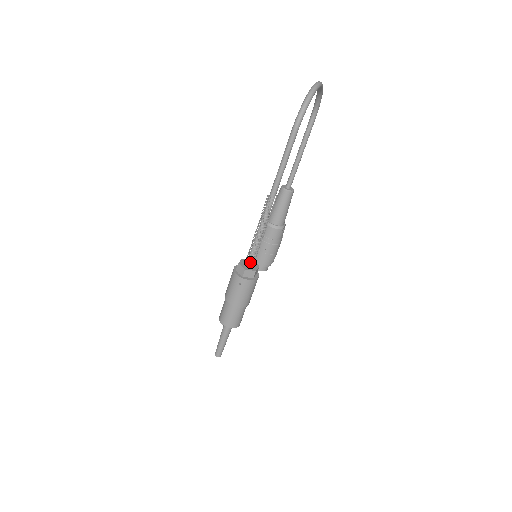
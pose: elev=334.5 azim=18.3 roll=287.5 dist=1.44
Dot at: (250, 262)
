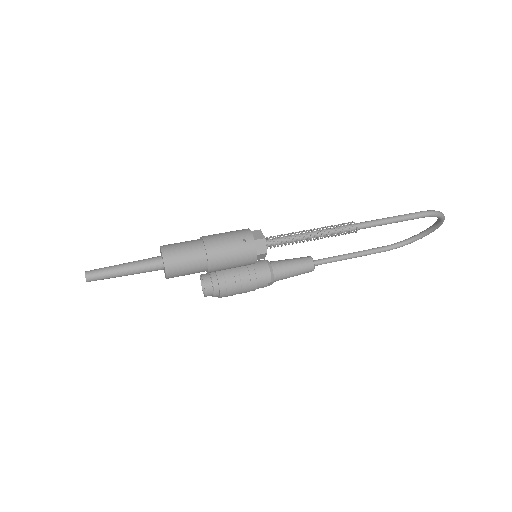
Dot at: (271, 242)
